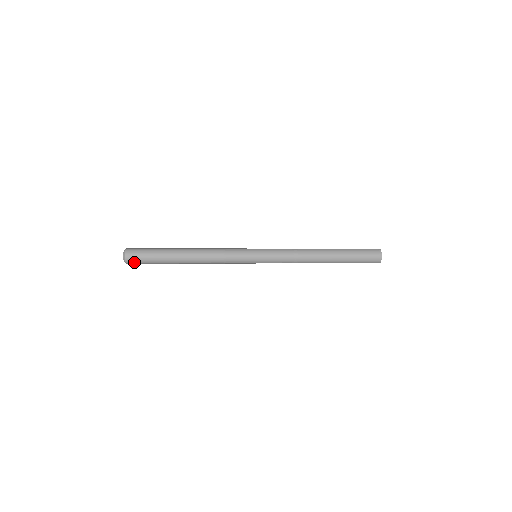
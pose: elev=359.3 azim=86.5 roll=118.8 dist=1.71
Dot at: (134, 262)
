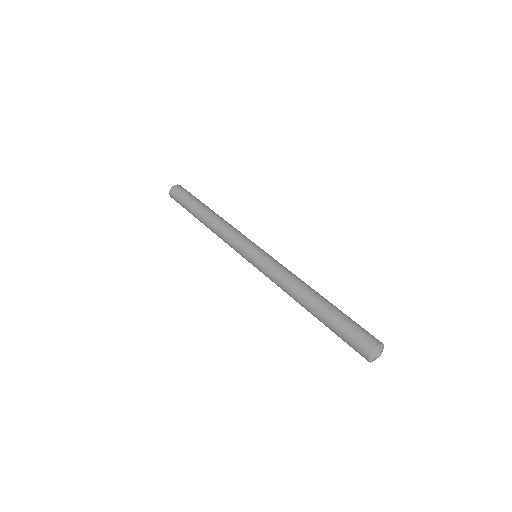
Dot at: (176, 201)
